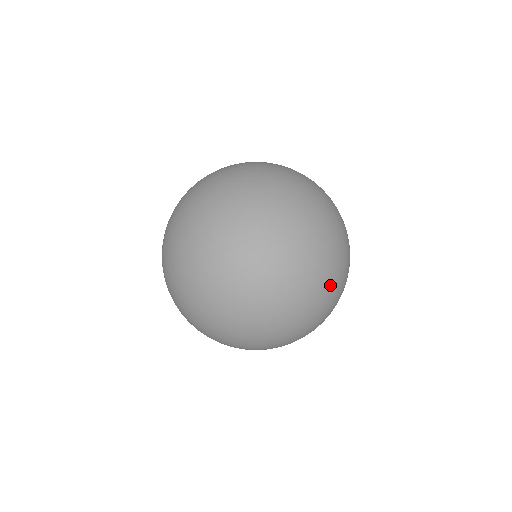
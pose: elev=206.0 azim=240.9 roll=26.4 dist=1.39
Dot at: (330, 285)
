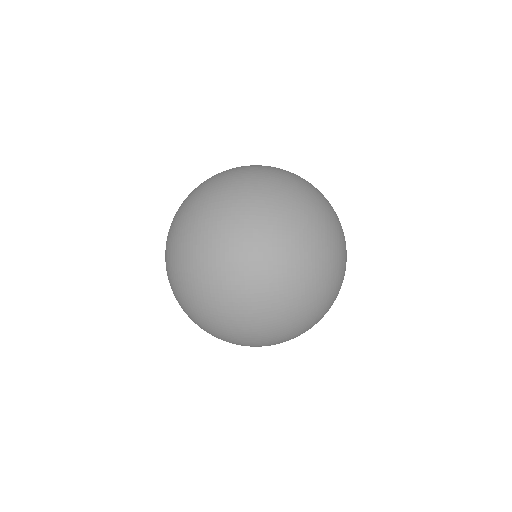
Dot at: (330, 277)
